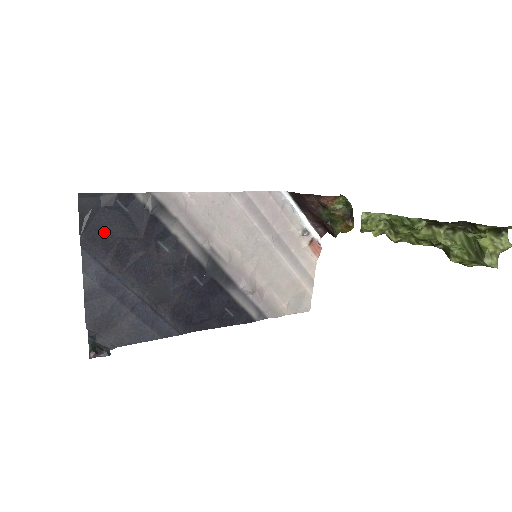
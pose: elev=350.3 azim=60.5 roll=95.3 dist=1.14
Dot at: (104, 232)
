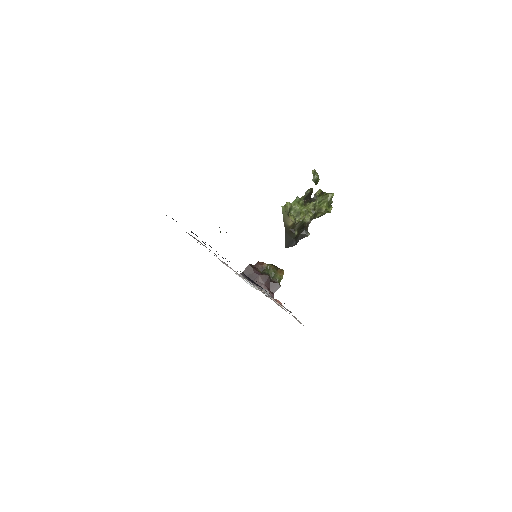
Dot at: occluded
